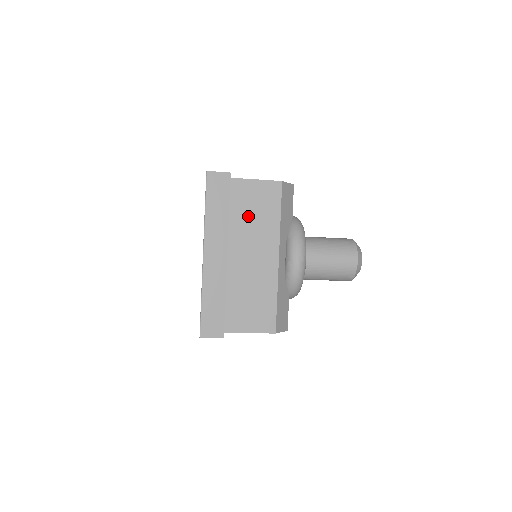
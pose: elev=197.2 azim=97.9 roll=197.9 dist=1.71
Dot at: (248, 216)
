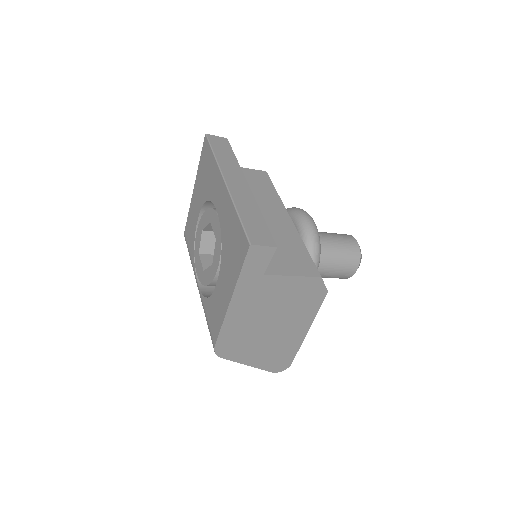
Dot at: occluded
